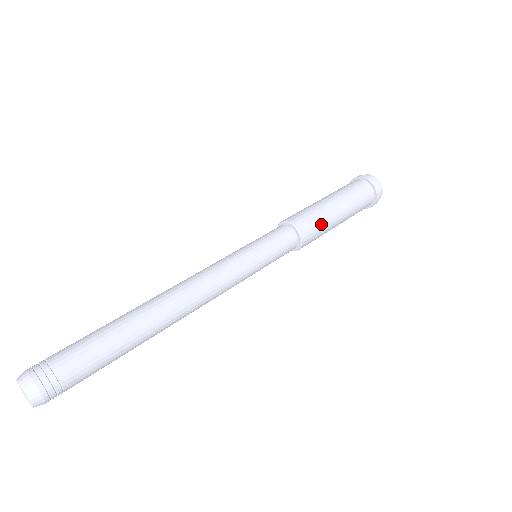
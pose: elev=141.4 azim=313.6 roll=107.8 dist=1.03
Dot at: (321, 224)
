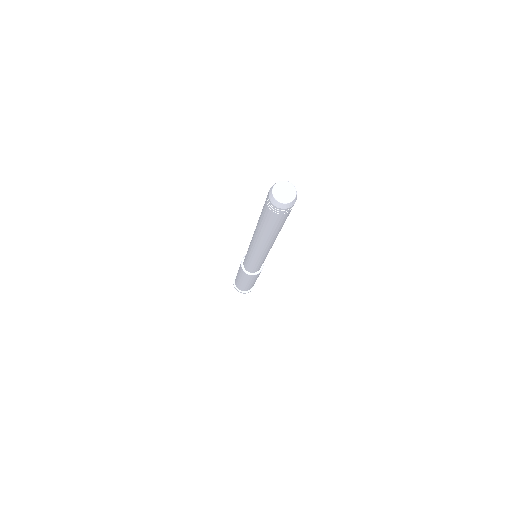
Dot at: occluded
